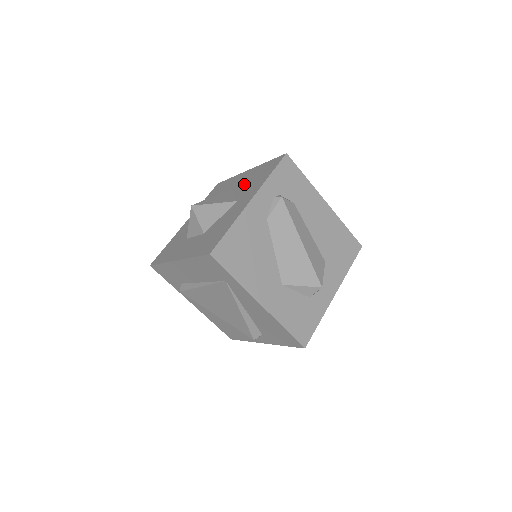
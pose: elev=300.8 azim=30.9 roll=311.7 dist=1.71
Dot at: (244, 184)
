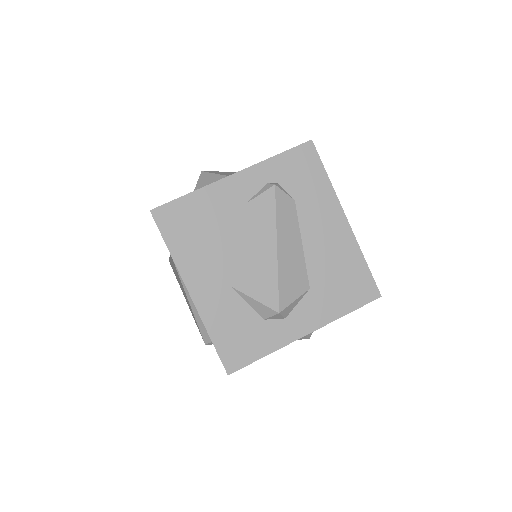
Dot at: occluded
